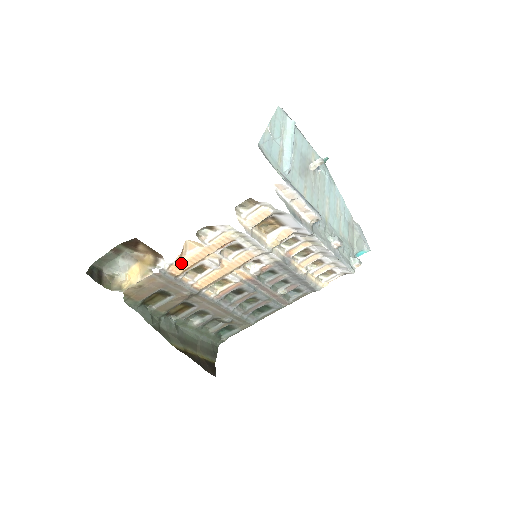
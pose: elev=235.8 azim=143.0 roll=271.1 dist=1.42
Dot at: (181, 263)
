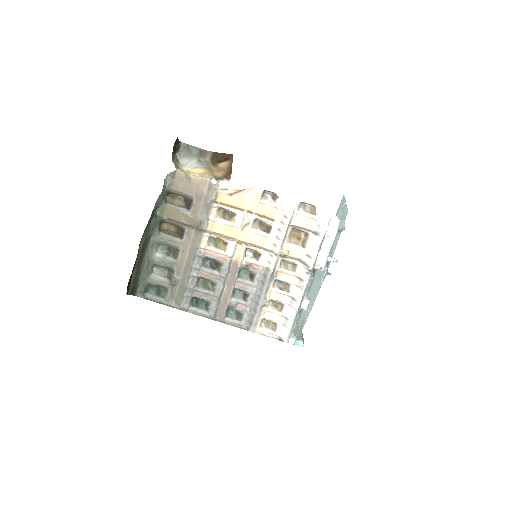
Dot at: (231, 196)
